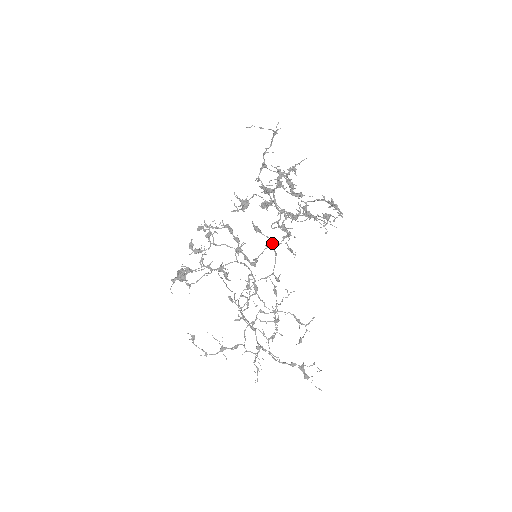
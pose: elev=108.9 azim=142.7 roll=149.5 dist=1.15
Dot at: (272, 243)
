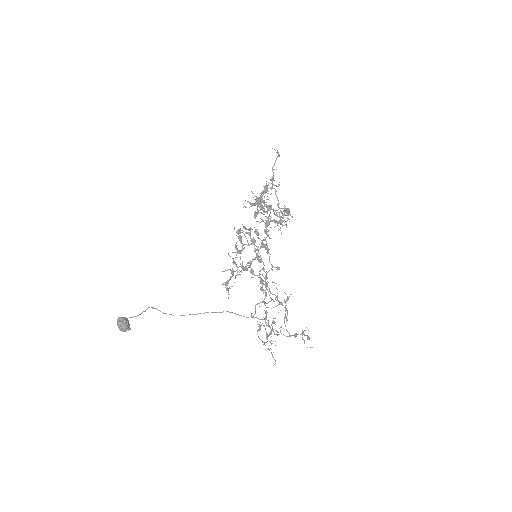
Dot at: occluded
